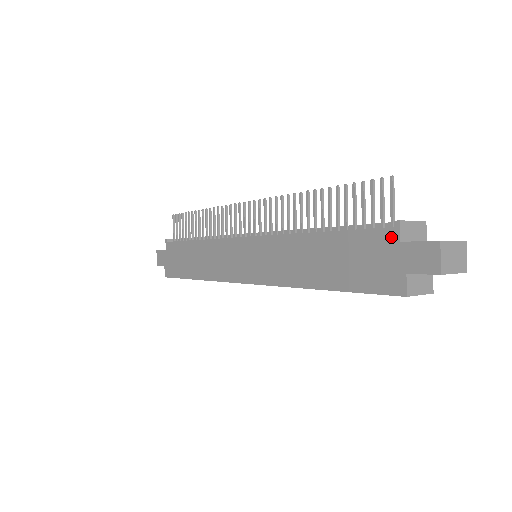
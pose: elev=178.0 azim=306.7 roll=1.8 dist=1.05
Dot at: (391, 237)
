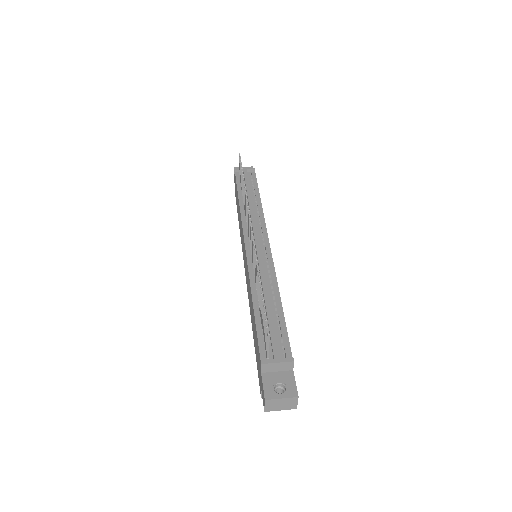
Dot at: (260, 365)
